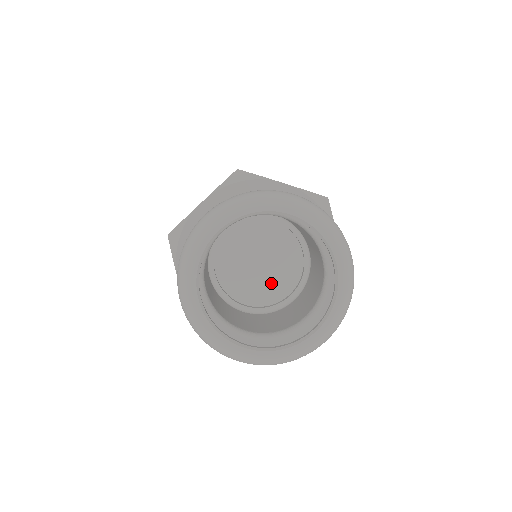
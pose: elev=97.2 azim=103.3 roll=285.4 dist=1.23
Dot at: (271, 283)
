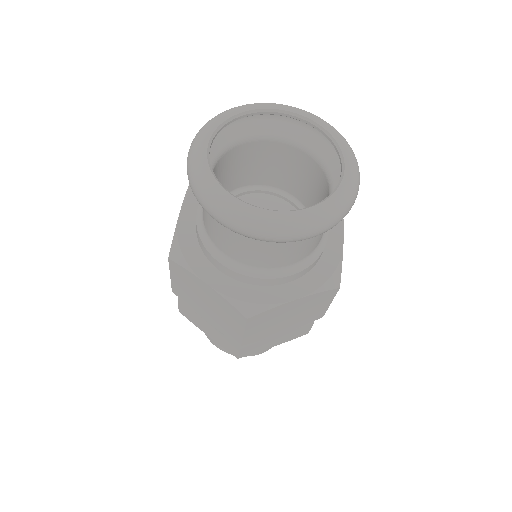
Dot at: occluded
